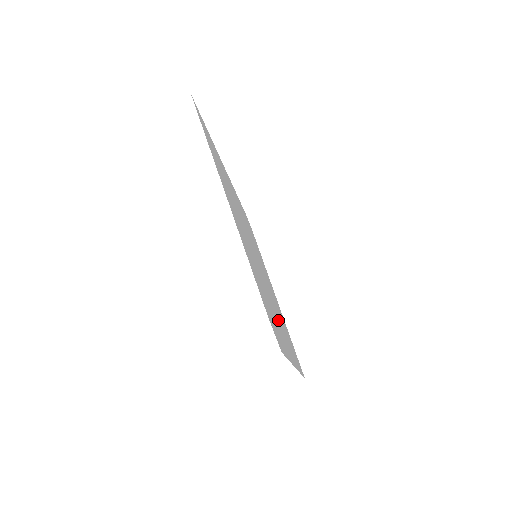
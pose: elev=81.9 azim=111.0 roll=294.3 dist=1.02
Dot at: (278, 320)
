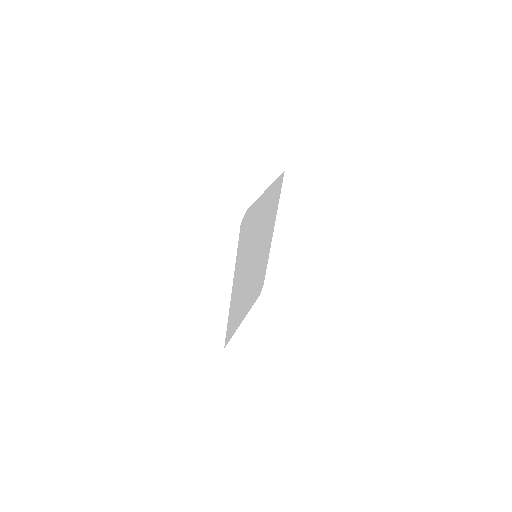
Dot at: (243, 271)
